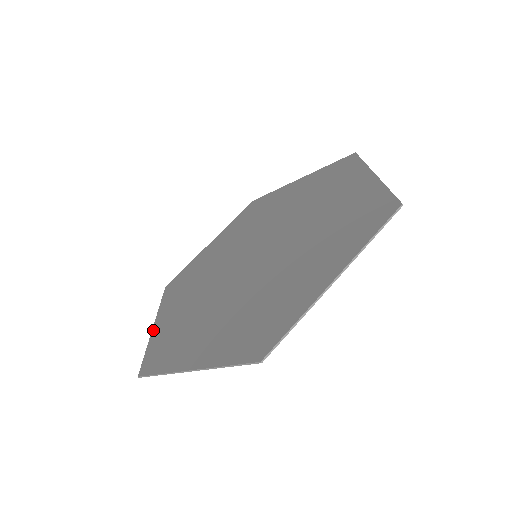
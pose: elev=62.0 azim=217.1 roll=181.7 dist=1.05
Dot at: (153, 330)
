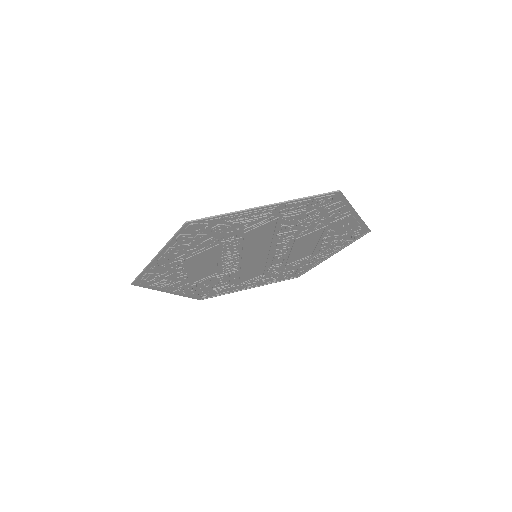
Dot at: (166, 290)
